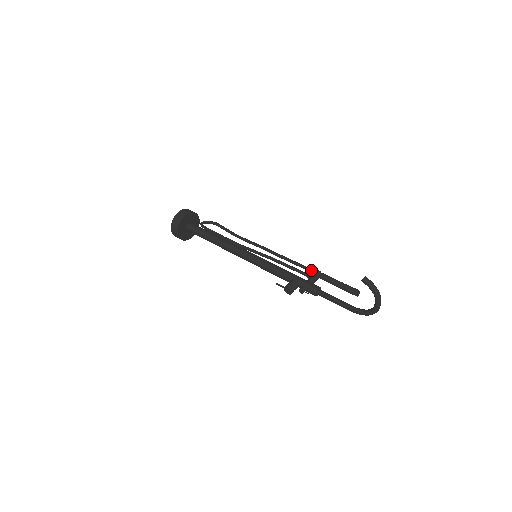
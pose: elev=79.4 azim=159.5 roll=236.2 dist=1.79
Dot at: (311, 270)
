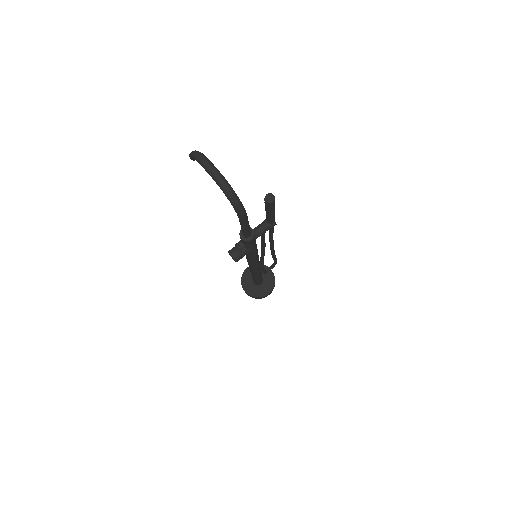
Dot at: occluded
